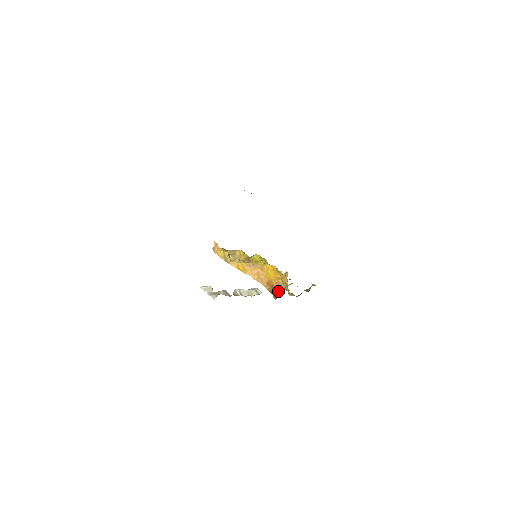
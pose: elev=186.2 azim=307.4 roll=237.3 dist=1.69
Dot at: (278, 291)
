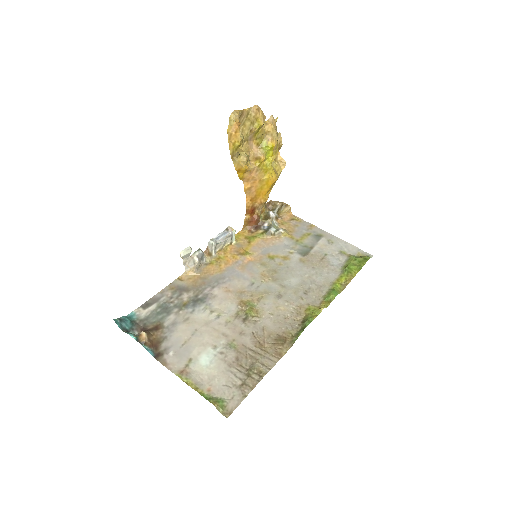
Dot at: (253, 217)
